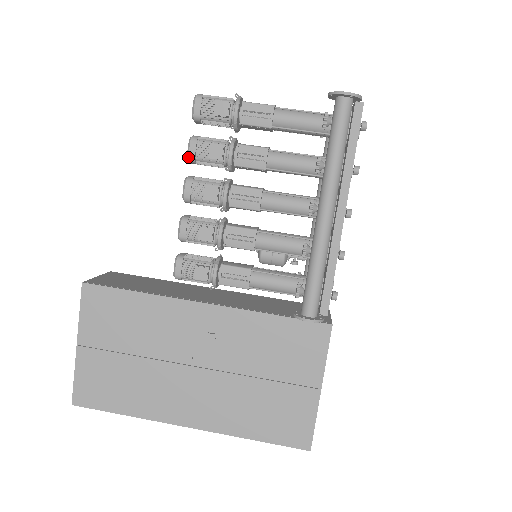
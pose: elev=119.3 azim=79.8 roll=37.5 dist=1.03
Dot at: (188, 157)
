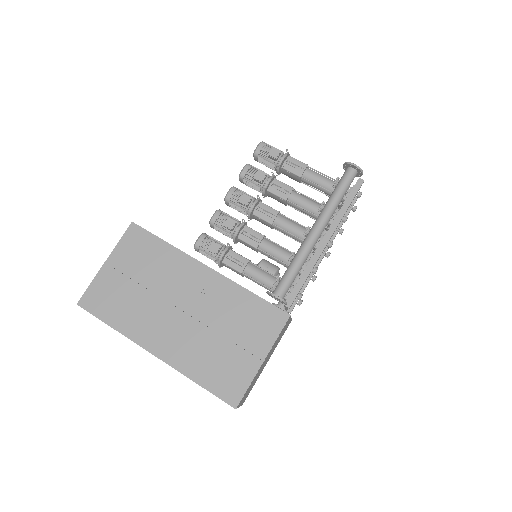
Dot at: (240, 174)
